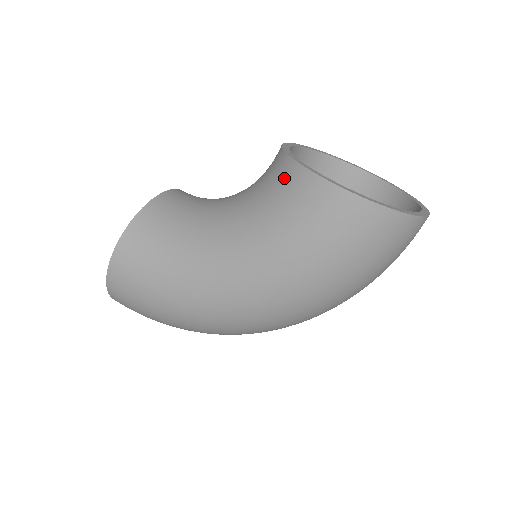
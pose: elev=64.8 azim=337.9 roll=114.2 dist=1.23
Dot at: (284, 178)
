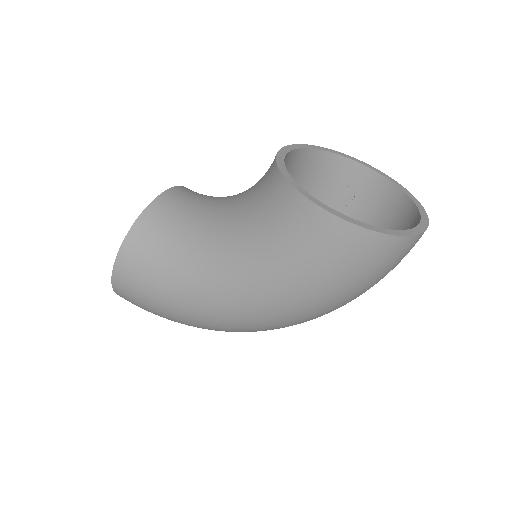
Dot at: (278, 198)
